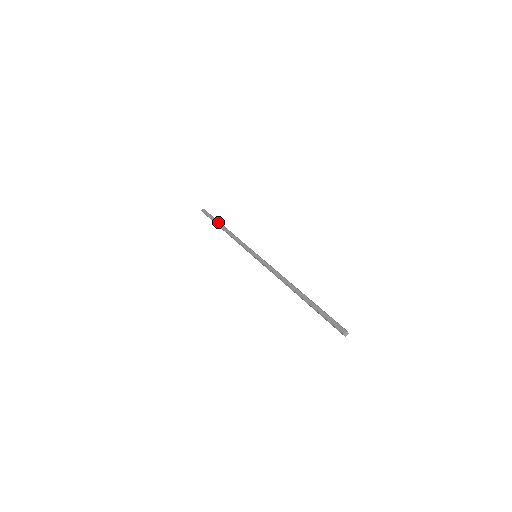
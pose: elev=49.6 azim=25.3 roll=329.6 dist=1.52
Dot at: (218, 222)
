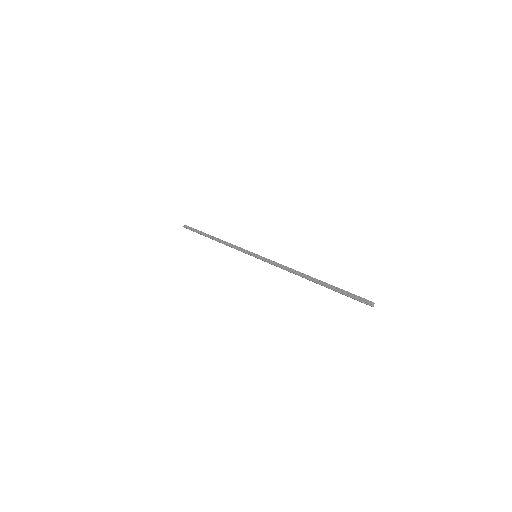
Dot at: occluded
